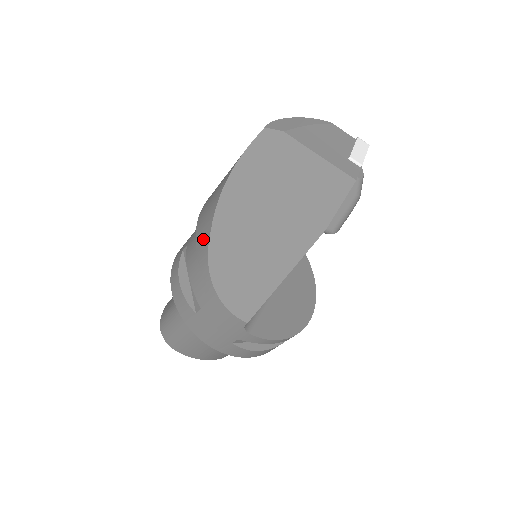
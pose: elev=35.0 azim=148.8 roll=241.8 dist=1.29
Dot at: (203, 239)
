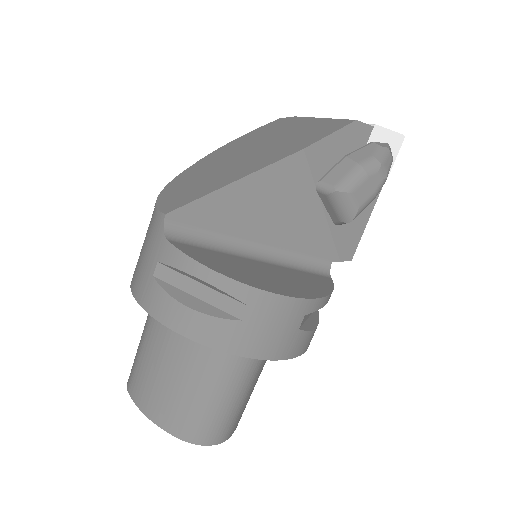
Dot at: occluded
